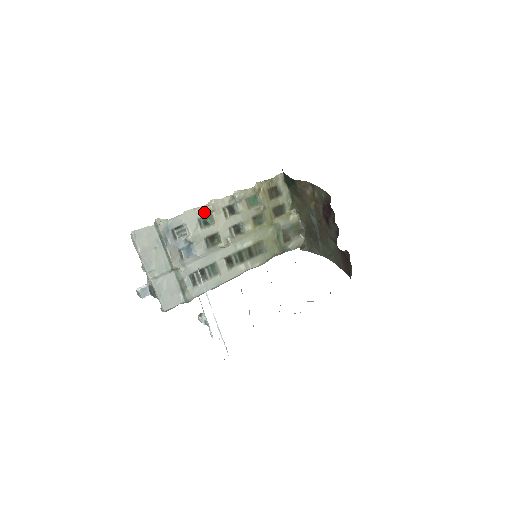
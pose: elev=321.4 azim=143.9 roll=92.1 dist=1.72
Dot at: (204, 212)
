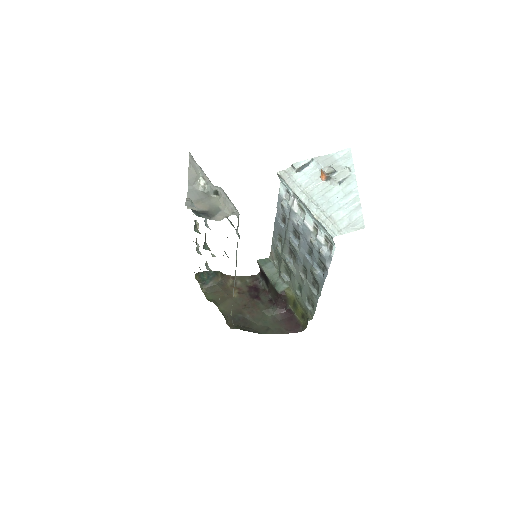
Dot at: occluded
